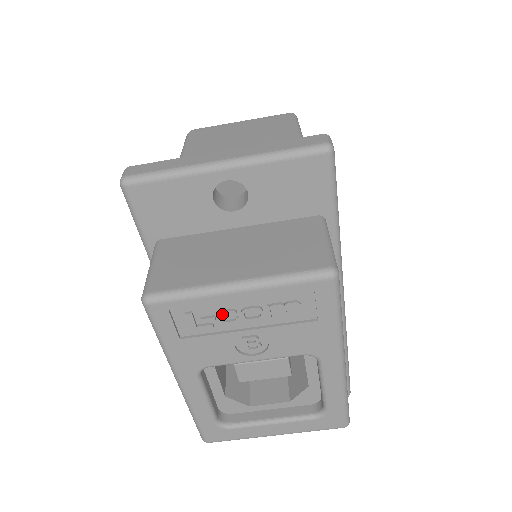
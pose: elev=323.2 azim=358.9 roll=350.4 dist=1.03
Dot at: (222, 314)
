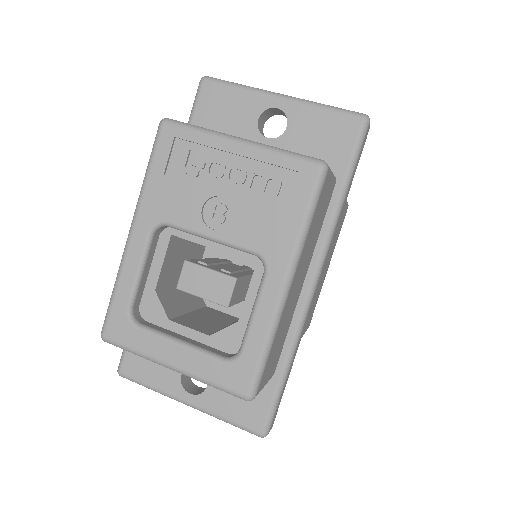
Dot at: (212, 166)
